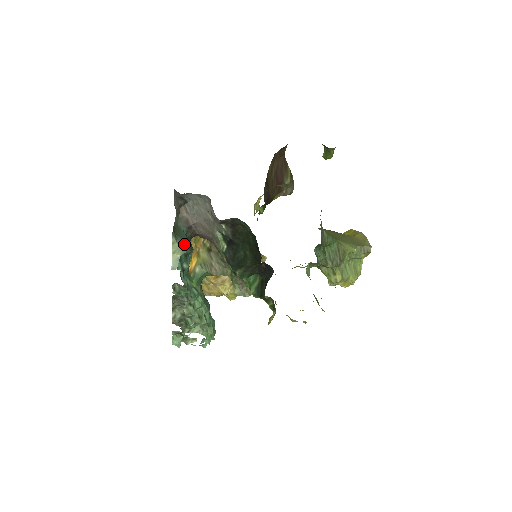
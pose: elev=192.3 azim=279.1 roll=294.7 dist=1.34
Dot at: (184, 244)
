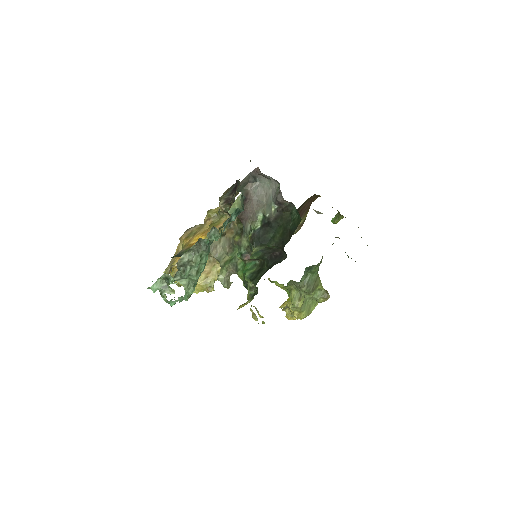
Dot at: (242, 204)
